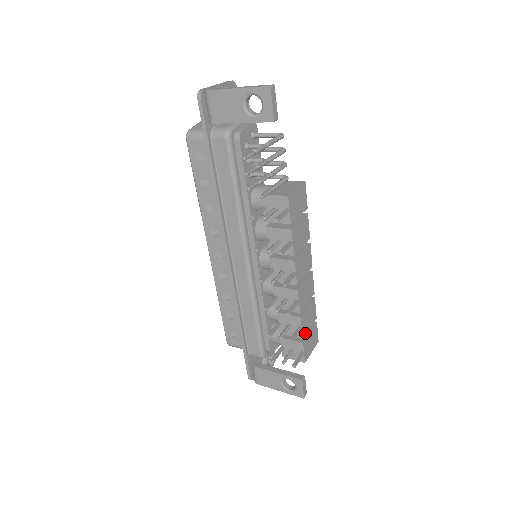
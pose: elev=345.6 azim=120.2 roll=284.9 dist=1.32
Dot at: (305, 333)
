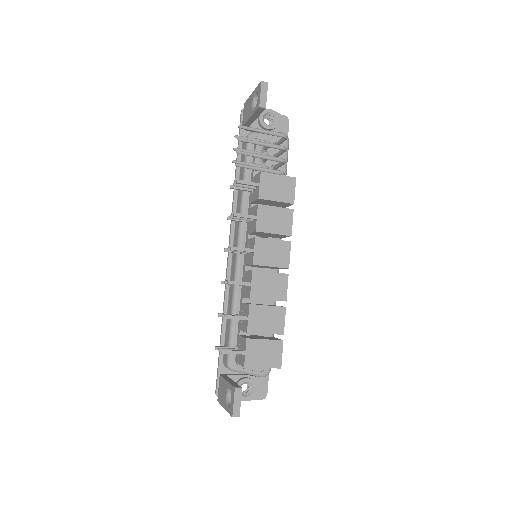
Dot at: (255, 331)
